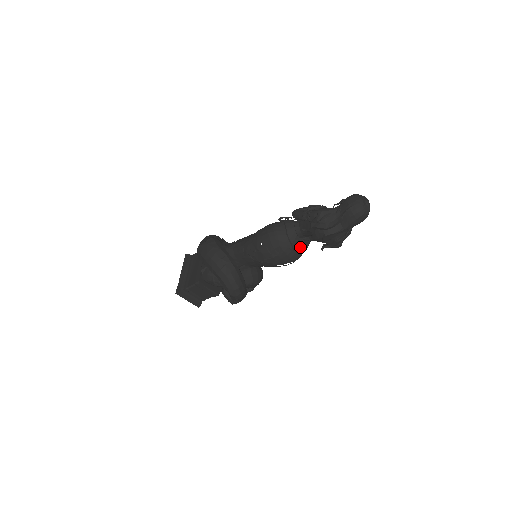
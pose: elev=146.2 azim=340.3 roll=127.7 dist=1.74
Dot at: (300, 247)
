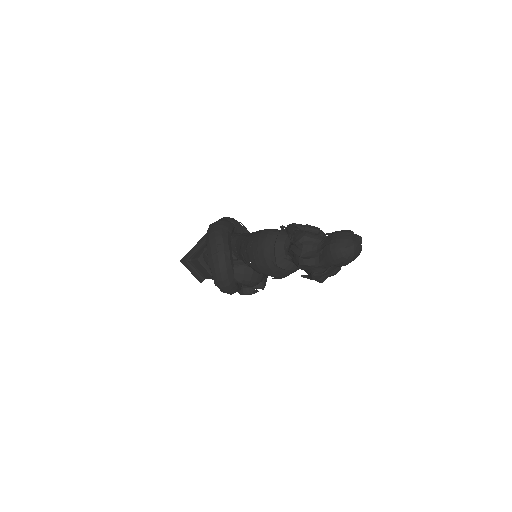
Dot at: (285, 265)
